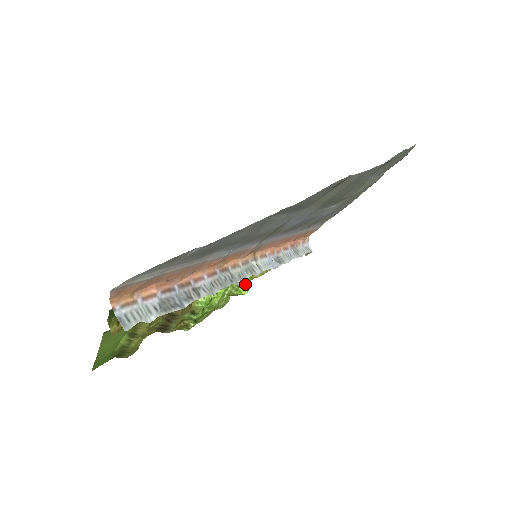
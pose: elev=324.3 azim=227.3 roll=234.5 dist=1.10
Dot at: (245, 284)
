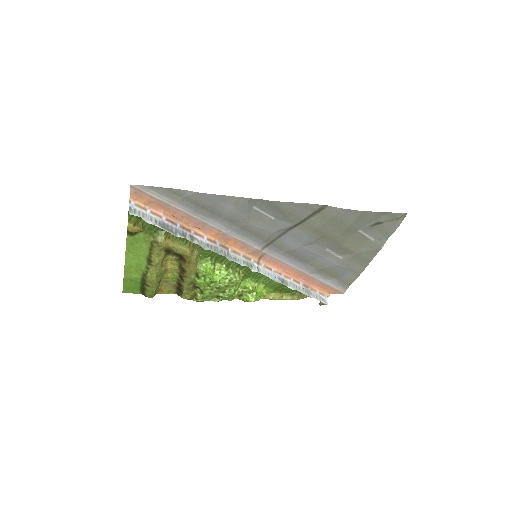
Dot at: (254, 293)
